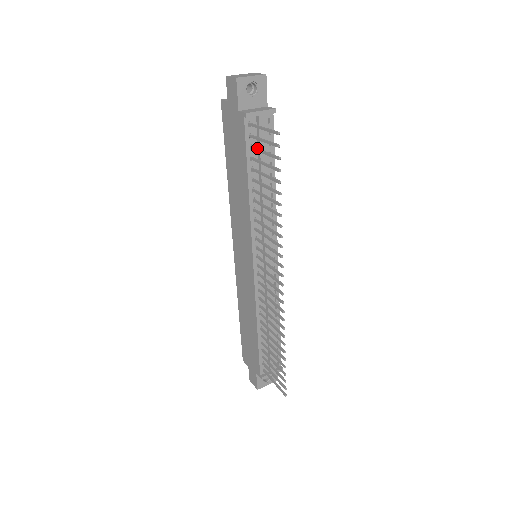
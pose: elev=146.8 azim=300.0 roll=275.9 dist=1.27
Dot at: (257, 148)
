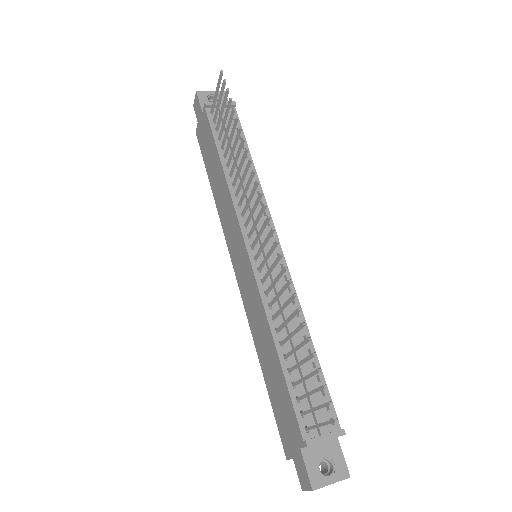
Dot at: (219, 120)
